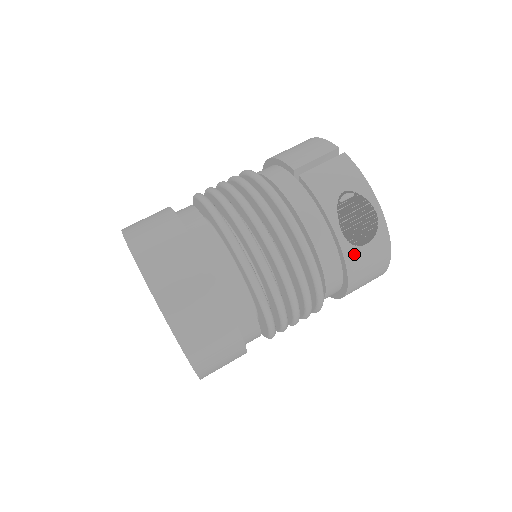
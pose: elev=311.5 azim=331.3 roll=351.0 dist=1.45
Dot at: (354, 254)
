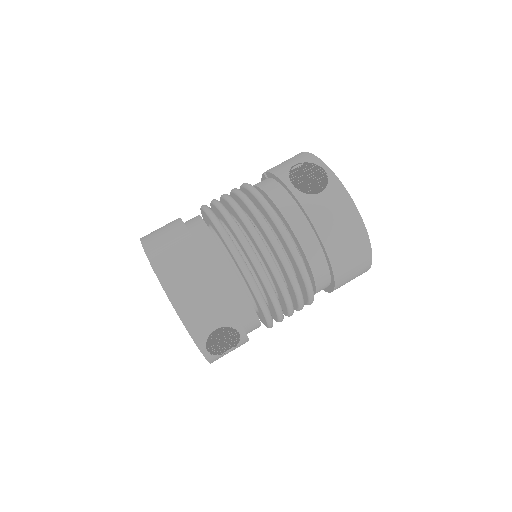
Dot at: (310, 201)
